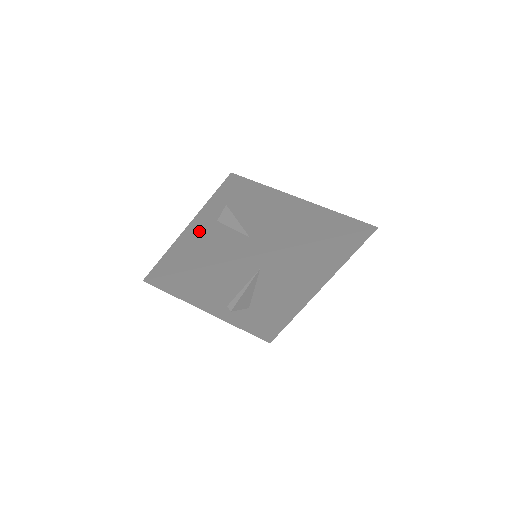
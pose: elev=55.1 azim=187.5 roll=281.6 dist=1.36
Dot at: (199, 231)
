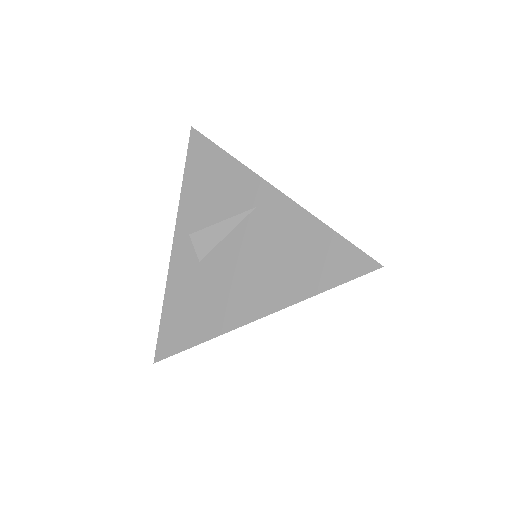
Dot at: occluded
